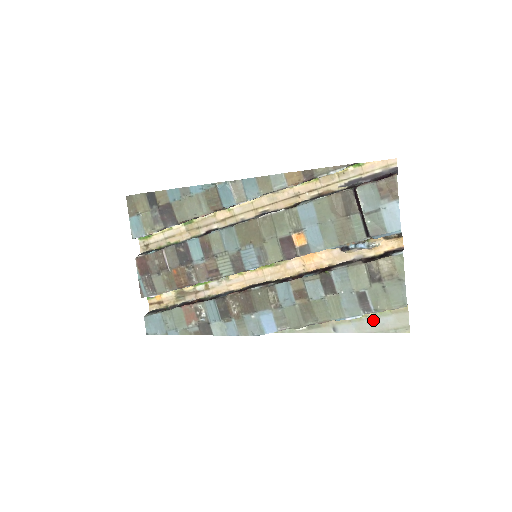
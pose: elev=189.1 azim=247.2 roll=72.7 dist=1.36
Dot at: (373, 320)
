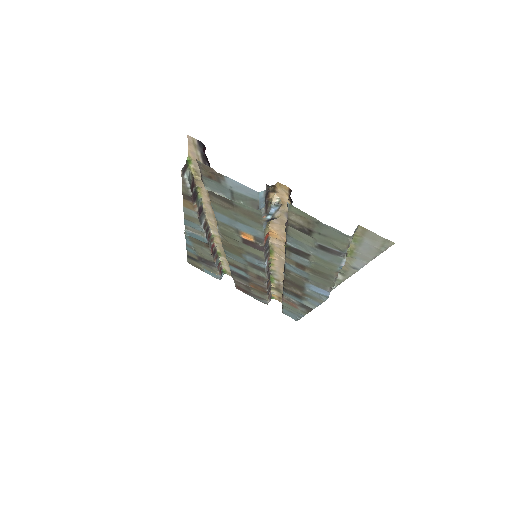
Dot at: (361, 249)
